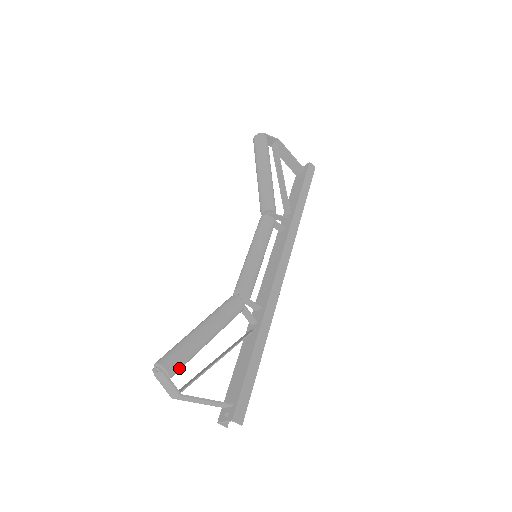
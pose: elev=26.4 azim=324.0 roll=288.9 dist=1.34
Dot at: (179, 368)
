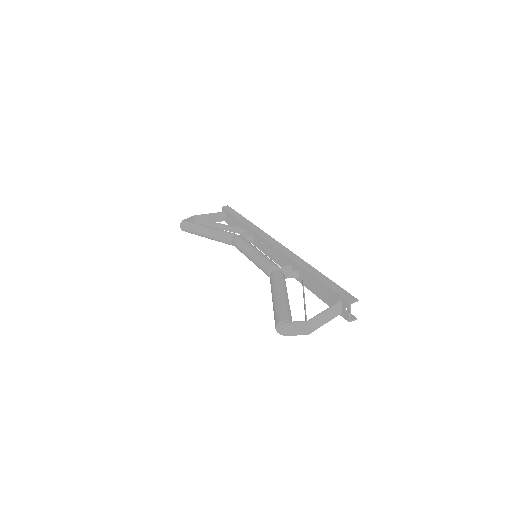
Dot at: (290, 316)
